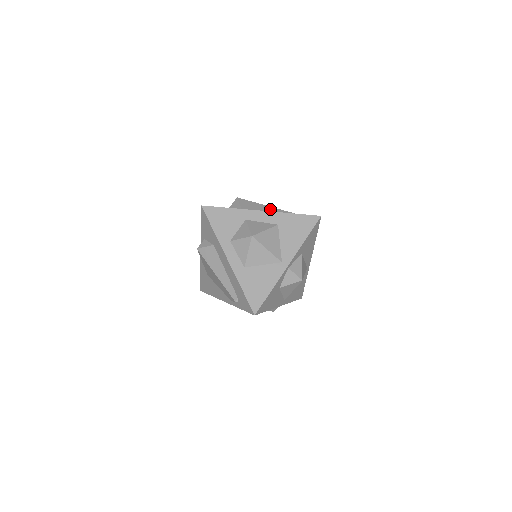
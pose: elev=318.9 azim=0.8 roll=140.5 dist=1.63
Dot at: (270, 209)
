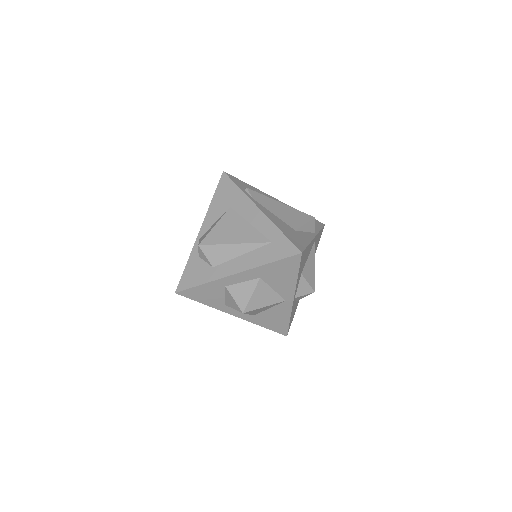
Dot at: (241, 250)
